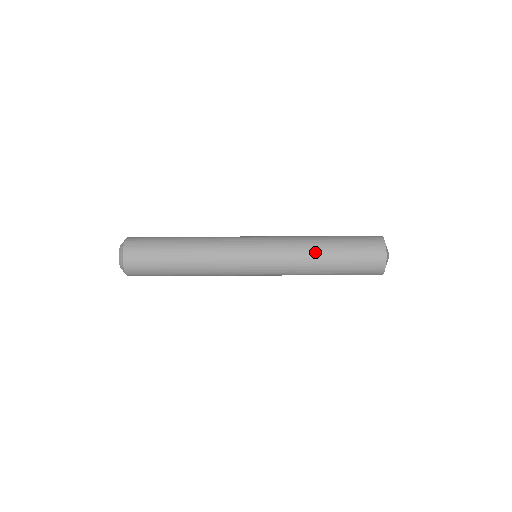
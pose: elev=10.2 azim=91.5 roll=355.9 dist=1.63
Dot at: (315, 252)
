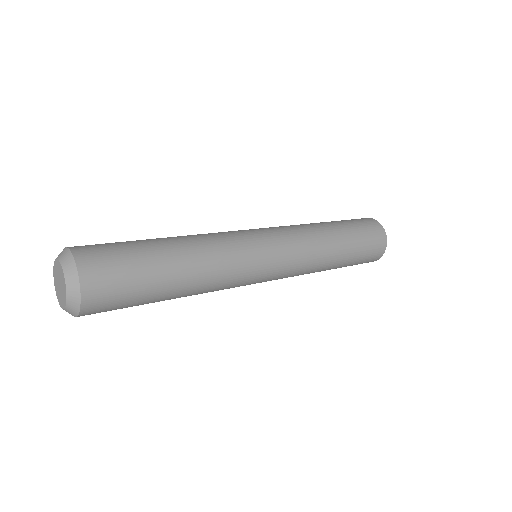
Dot at: (331, 247)
